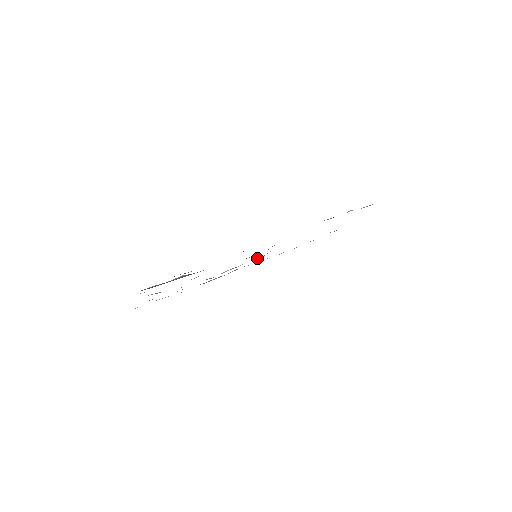
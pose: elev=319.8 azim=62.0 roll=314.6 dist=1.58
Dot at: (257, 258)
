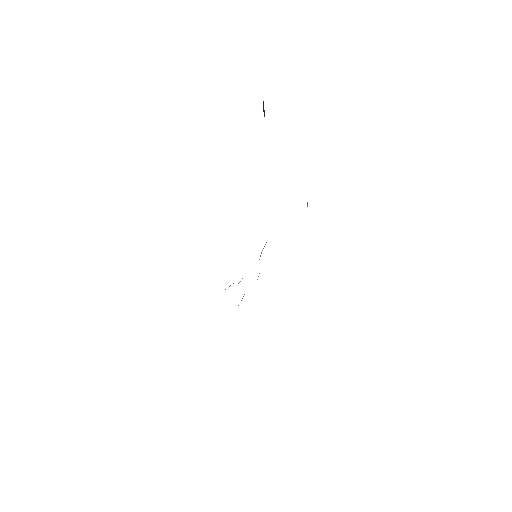
Dot at: occluded
